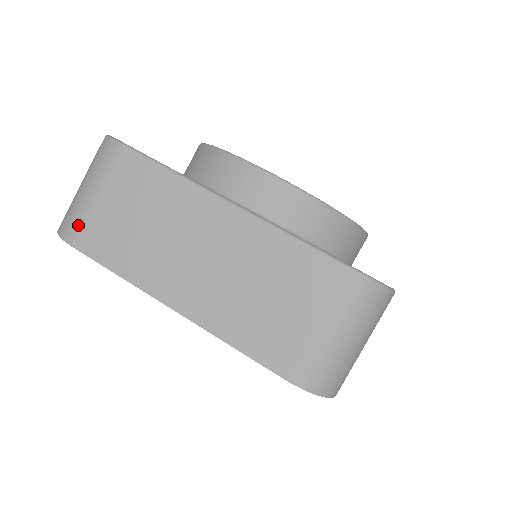
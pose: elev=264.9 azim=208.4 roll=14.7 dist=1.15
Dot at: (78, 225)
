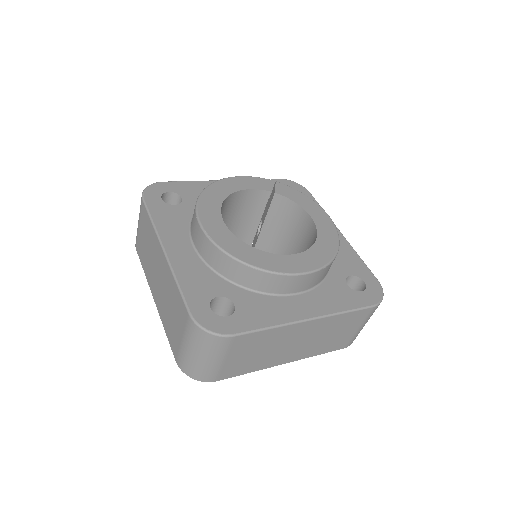
Dot at: (215, 374)
